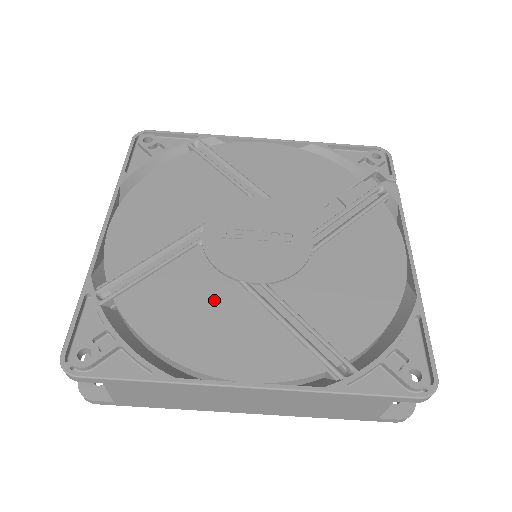
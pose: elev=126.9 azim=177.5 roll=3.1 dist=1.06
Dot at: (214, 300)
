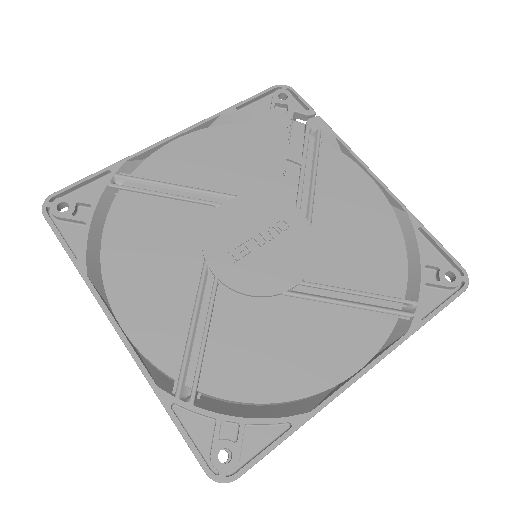
Dot at: (277, 325)
